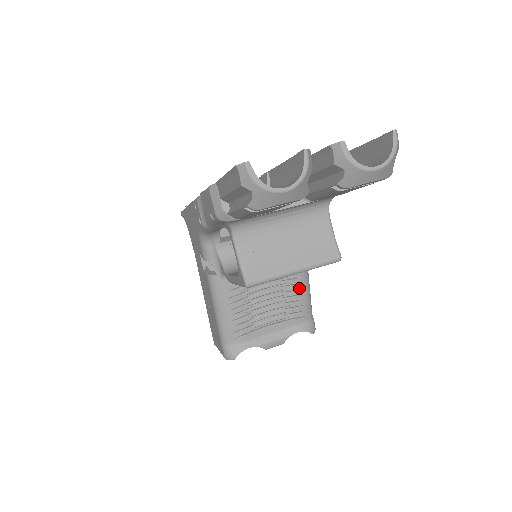
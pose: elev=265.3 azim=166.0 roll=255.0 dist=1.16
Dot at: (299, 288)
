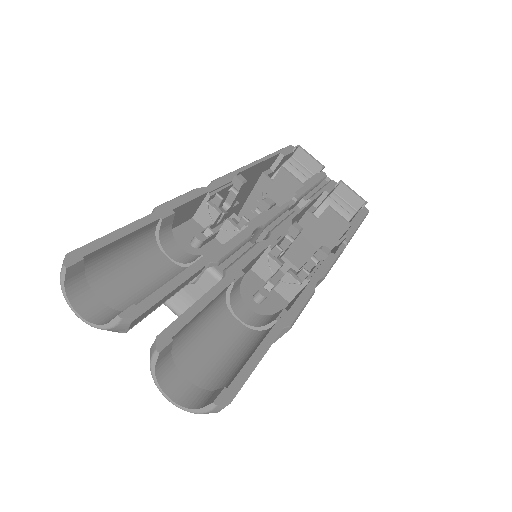
Dot at: occluded
